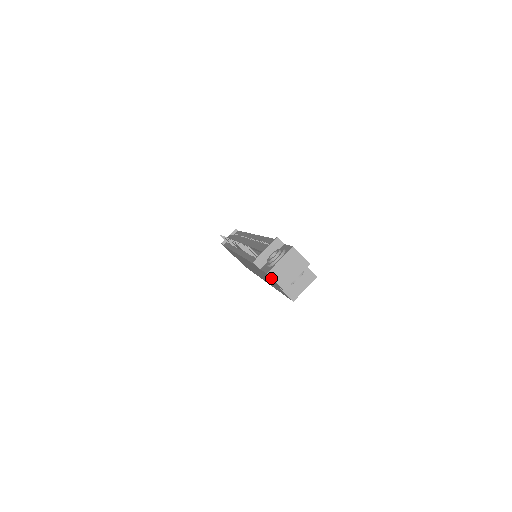
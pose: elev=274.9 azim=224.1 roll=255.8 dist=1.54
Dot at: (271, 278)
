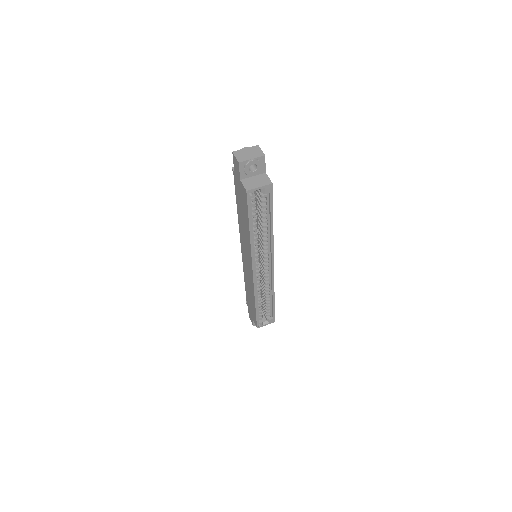
Dot at: (234, 157)
